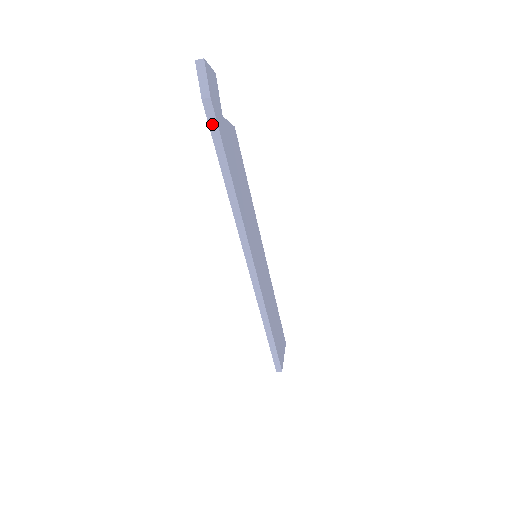
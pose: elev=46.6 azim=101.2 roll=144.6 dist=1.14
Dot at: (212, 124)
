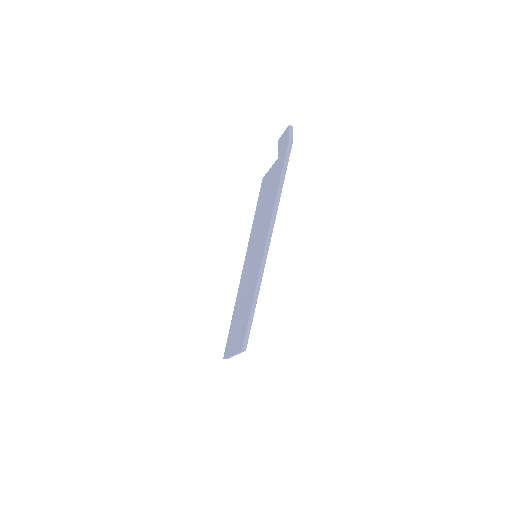
Dot at: (288, 154)
